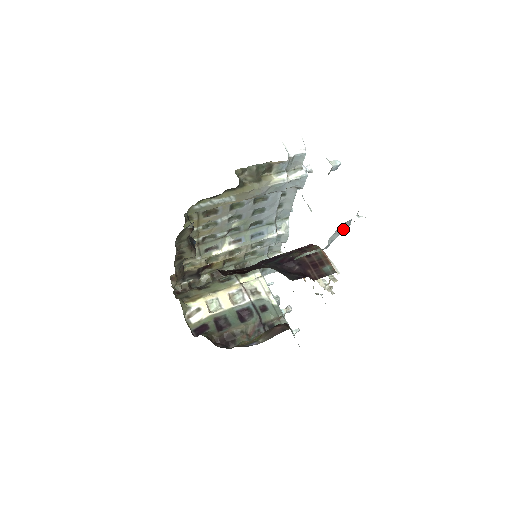
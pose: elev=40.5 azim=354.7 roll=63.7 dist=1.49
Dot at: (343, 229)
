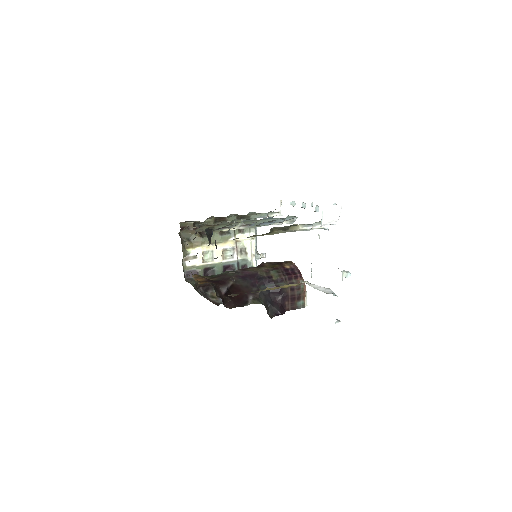
Dot at: occluded
